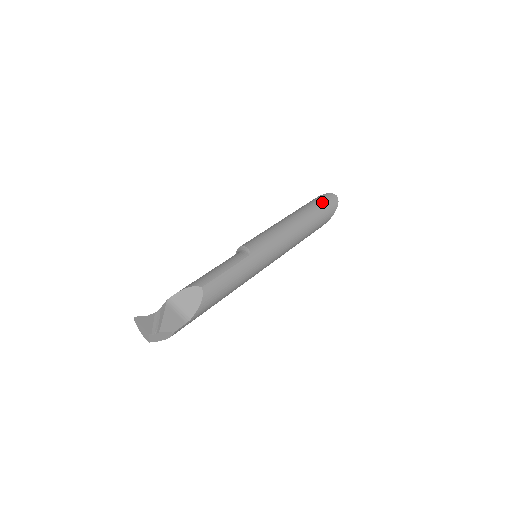
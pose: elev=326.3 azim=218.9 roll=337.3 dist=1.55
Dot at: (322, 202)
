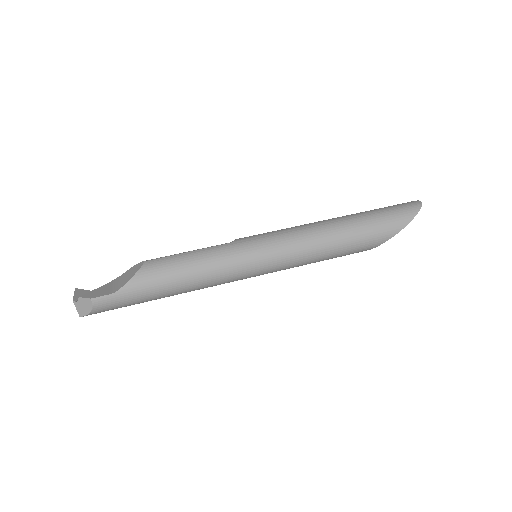
Dot at: (388, 207)
